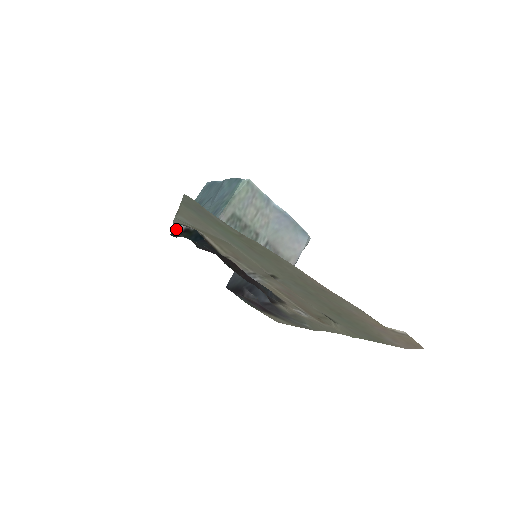
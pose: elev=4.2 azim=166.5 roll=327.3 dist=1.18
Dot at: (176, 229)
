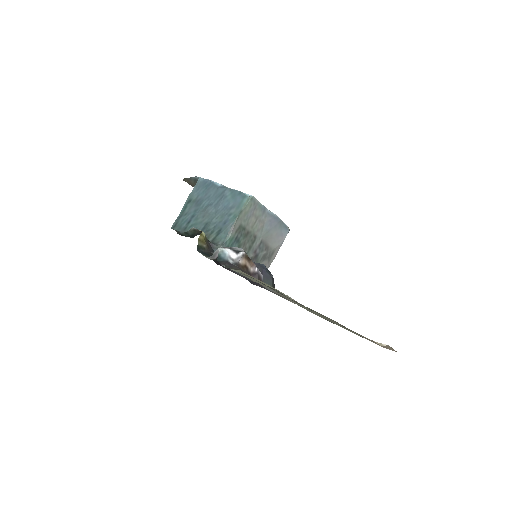
Dot at: (212, 258)
